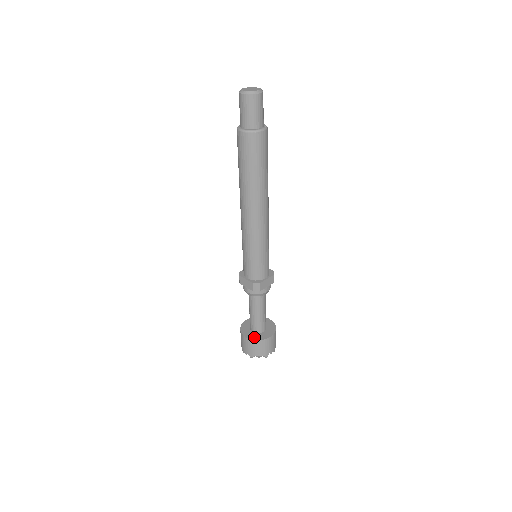
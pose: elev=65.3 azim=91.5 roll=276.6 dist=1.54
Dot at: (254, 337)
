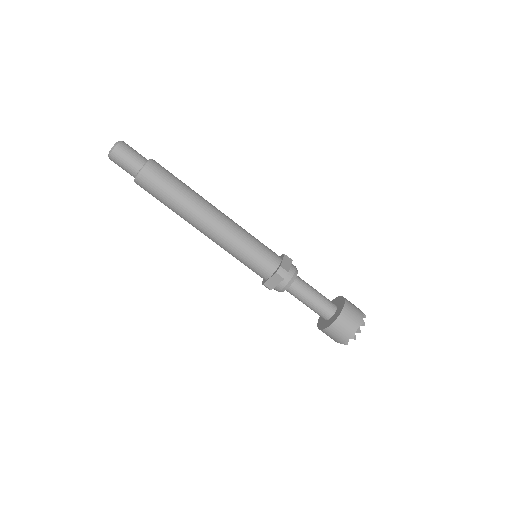
Dot at: (334, 318)
